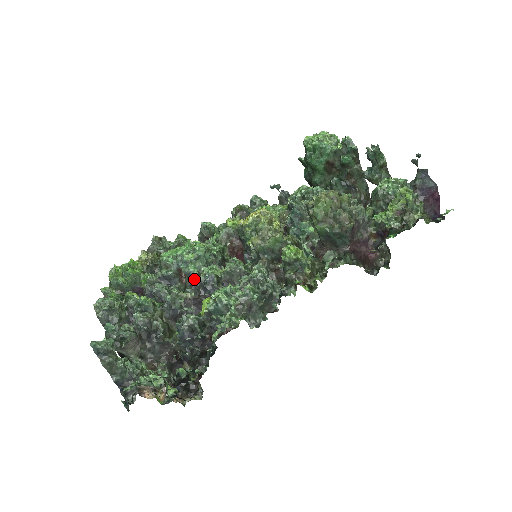
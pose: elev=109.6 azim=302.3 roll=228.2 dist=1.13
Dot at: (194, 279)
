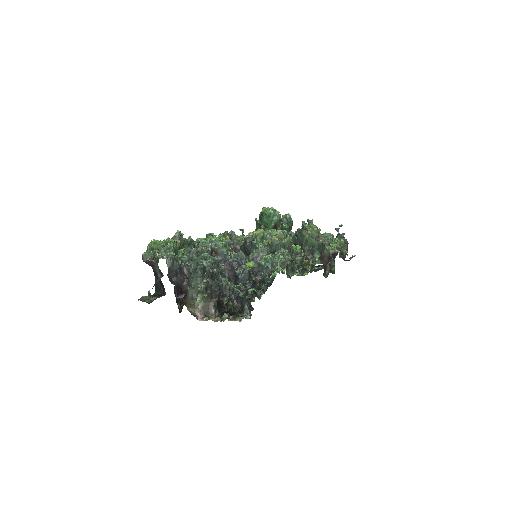
Dot at: (223, 258)
